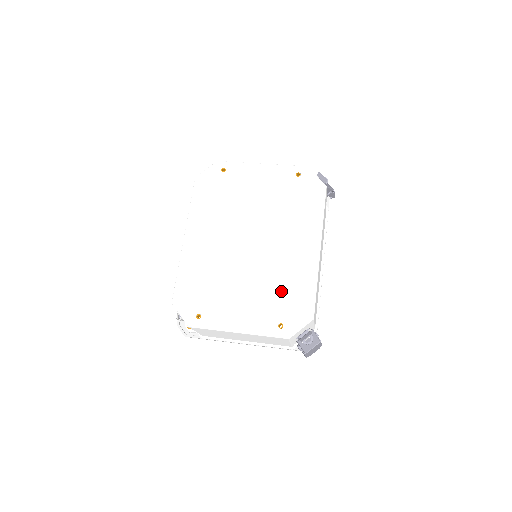
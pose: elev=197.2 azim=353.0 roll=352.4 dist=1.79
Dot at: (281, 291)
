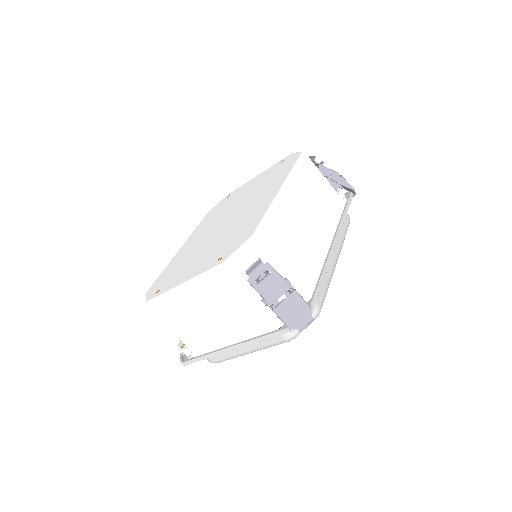
Dot at: (233, 234)
